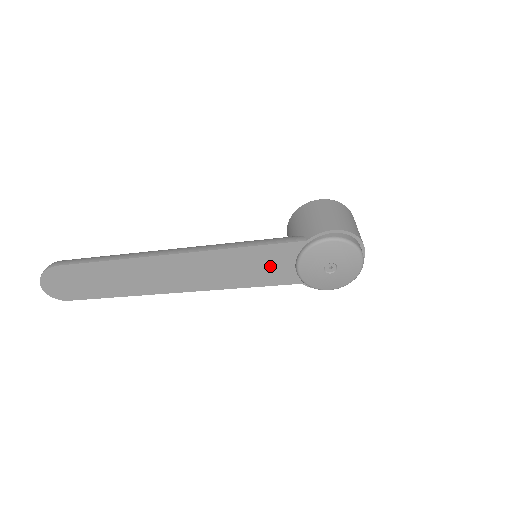
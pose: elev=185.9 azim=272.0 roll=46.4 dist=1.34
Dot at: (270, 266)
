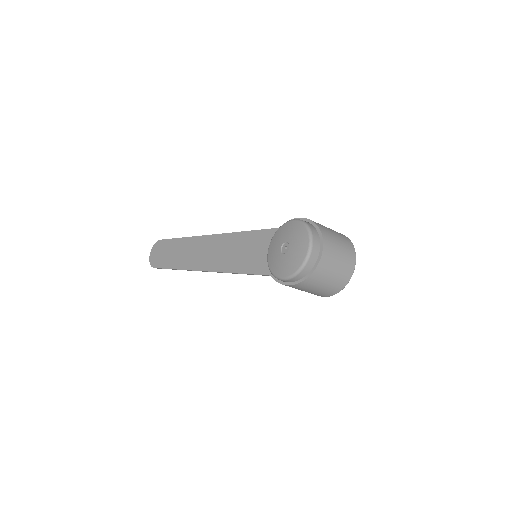
Dot at: (253, 252)
